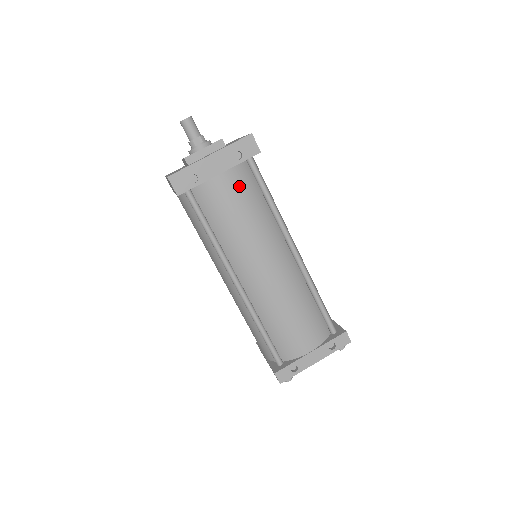
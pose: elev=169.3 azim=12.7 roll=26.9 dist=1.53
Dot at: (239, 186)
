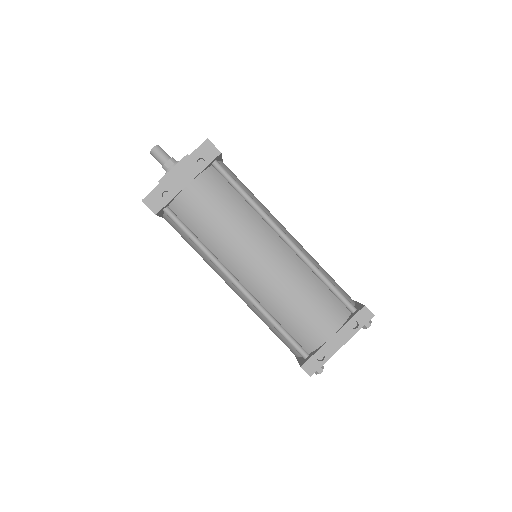
Dot at: (210, 190)
